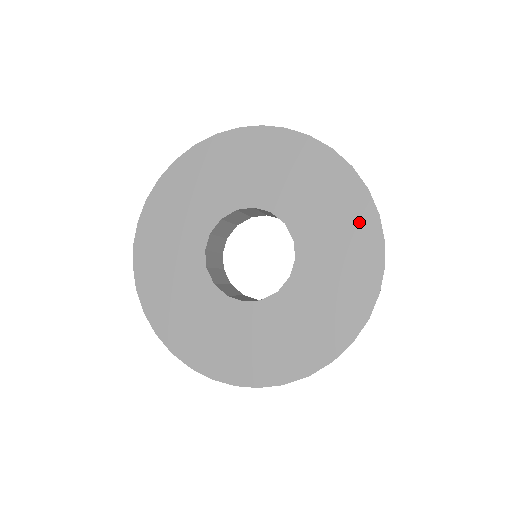
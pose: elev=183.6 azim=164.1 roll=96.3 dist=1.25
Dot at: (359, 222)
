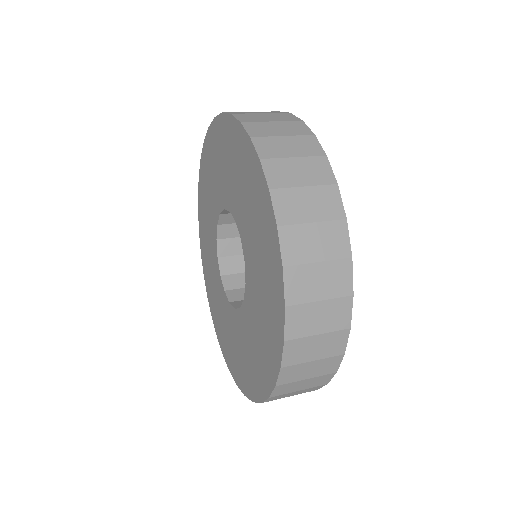
Dot at: (273, 327)
